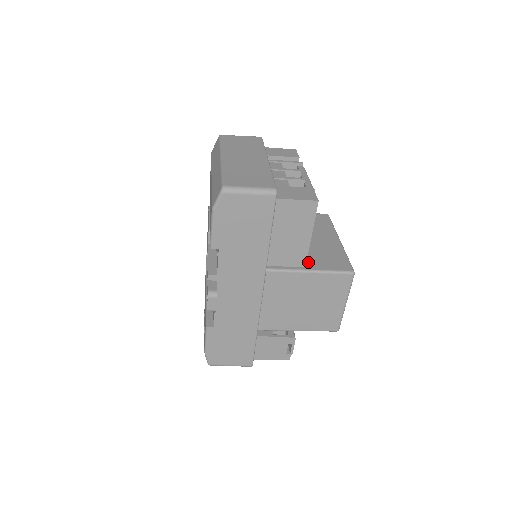
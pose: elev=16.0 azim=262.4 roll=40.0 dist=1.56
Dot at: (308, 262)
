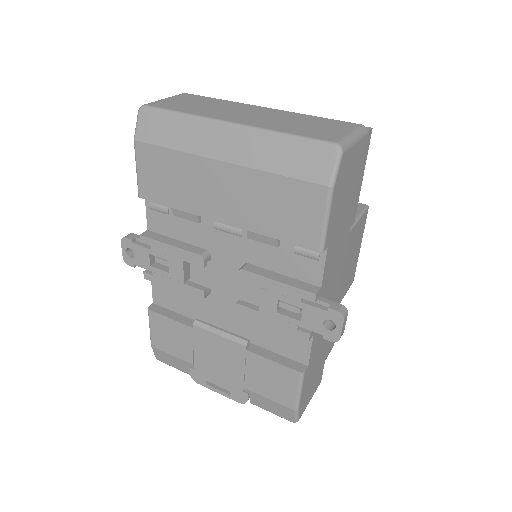
Dot at: occluded
